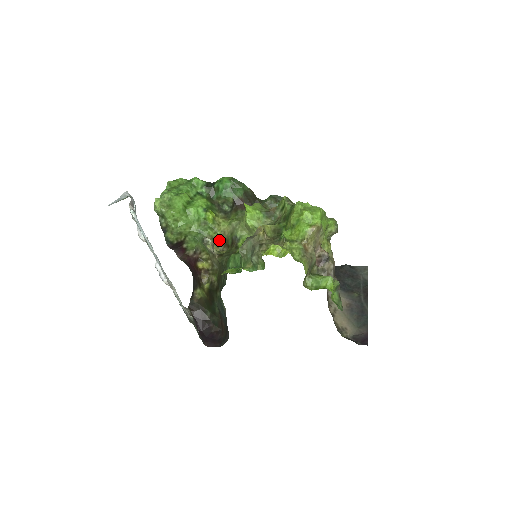
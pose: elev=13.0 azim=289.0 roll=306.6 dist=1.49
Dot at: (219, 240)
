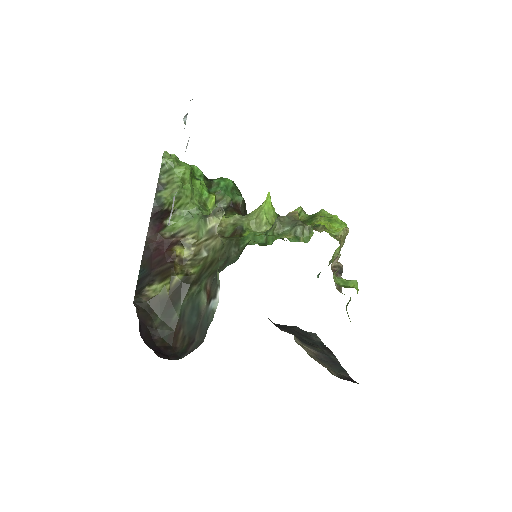
Dot at: occluded
